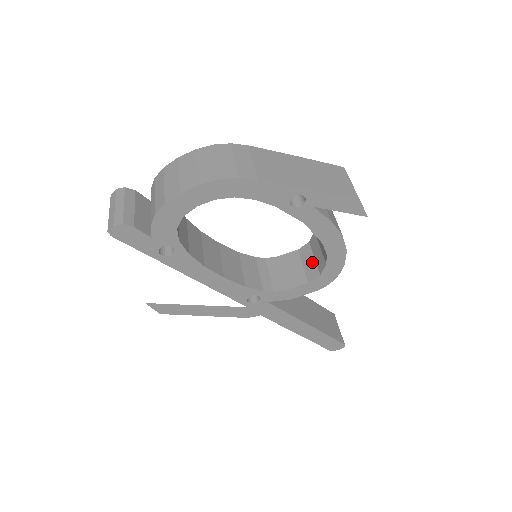
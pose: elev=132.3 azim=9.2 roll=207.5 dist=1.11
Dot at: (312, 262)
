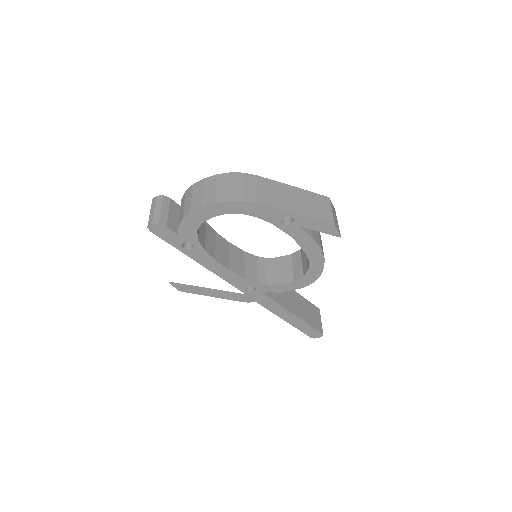
Dot at: (300, 266)
